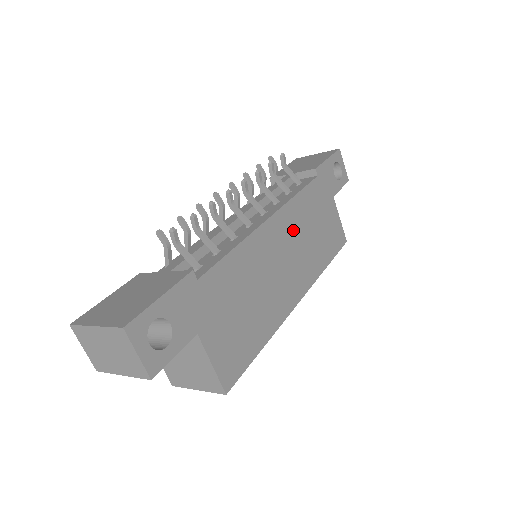
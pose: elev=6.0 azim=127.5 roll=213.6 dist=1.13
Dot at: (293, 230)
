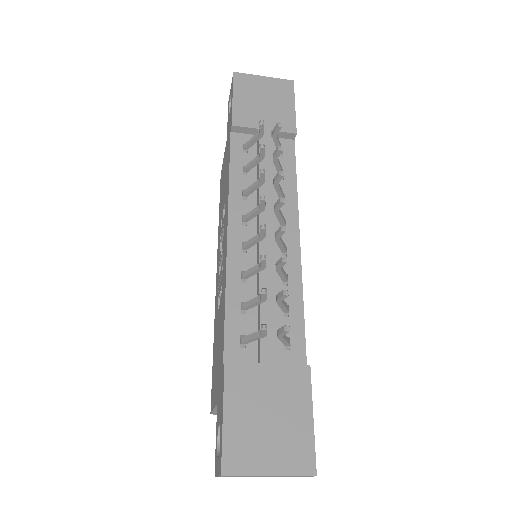
Dot at: occluded
